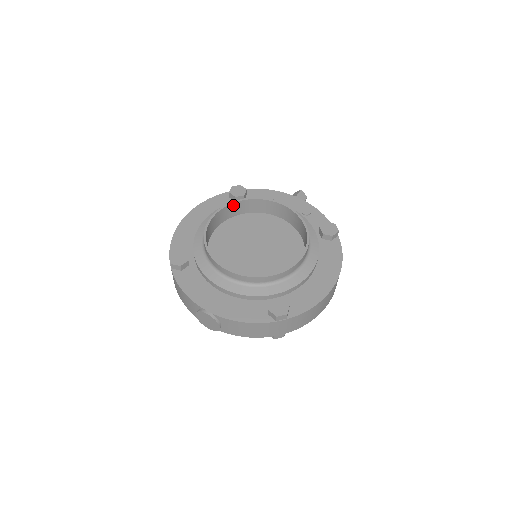
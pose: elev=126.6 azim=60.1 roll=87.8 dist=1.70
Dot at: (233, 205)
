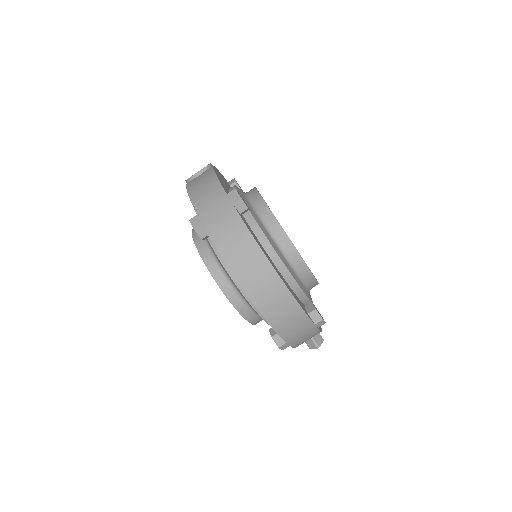
Dot at: occluded
